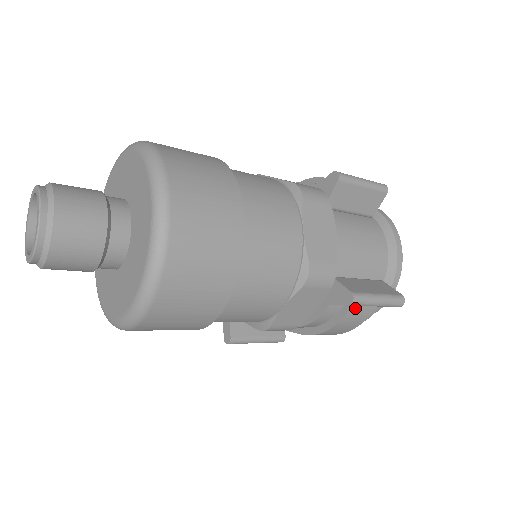
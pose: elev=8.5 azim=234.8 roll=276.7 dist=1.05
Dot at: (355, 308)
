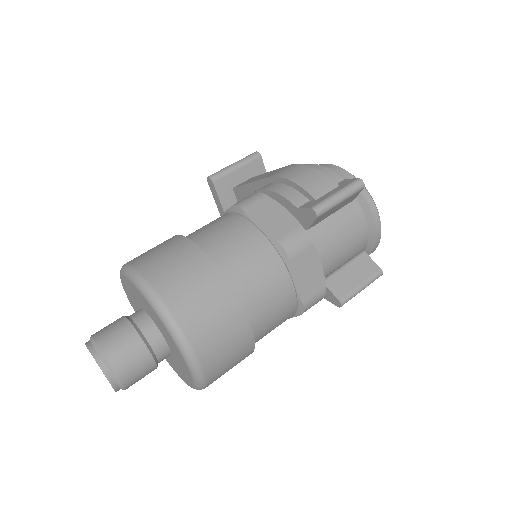
Dot at: occluded
